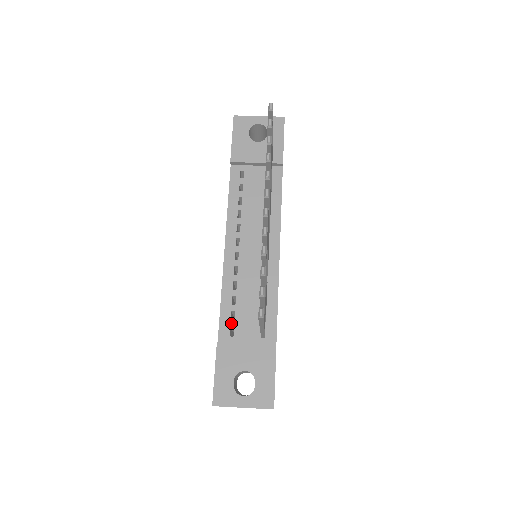
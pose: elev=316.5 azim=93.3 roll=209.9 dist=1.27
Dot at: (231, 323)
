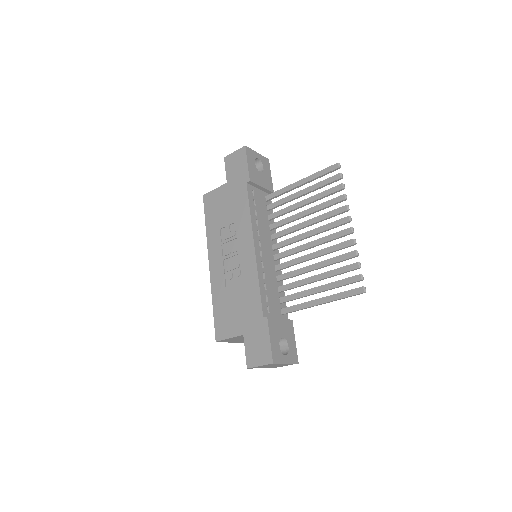
Dot at: (267, 303)
